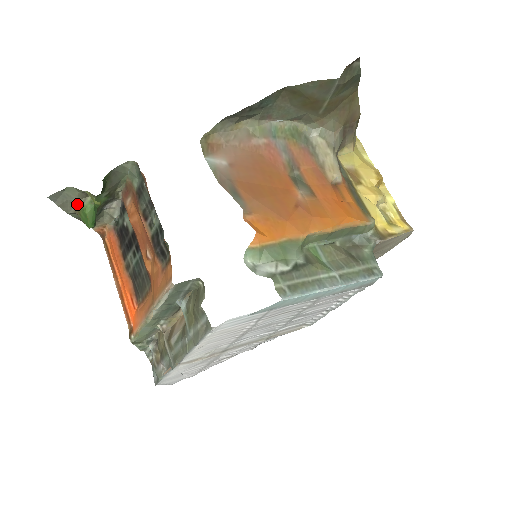
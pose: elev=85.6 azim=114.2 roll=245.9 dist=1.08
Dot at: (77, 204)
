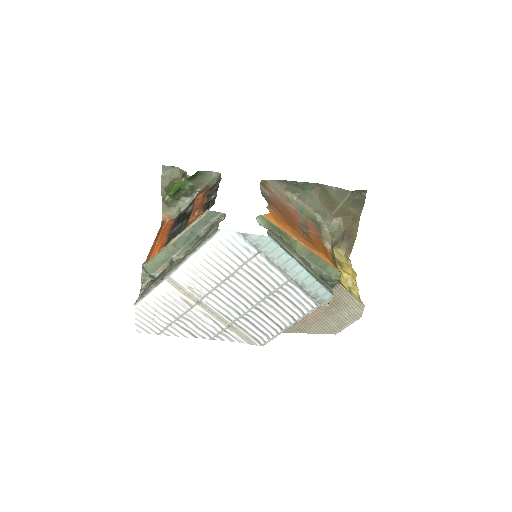
Dot at: (172, 180)
